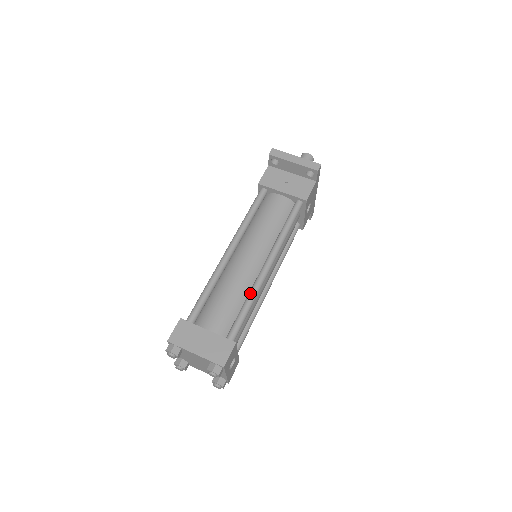
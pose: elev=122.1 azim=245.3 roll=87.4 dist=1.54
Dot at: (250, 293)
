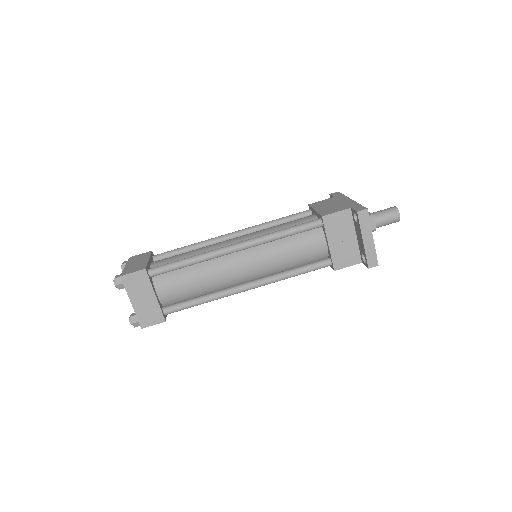
Dot at: (213, 296)
